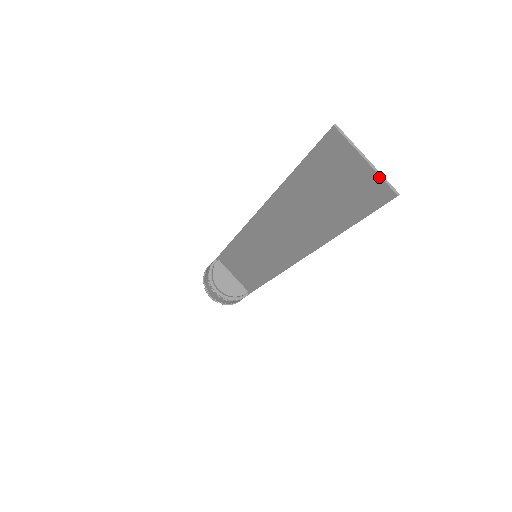
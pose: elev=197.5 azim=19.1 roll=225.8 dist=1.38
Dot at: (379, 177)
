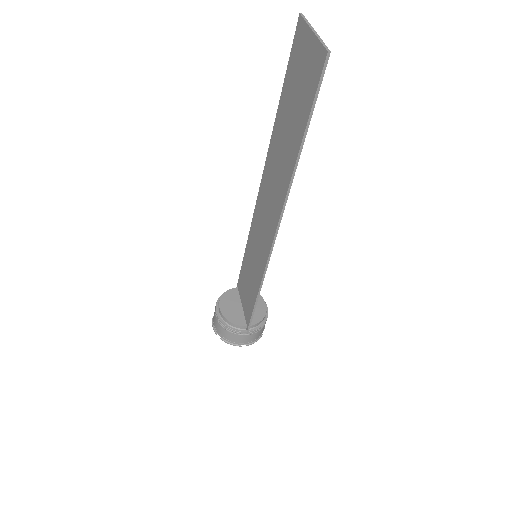
Dot at: (319, 42)
